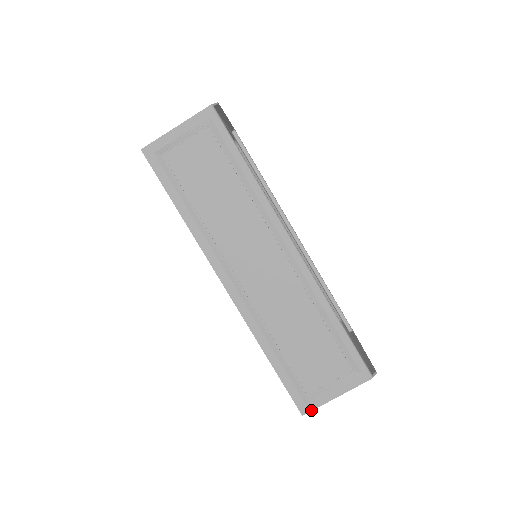
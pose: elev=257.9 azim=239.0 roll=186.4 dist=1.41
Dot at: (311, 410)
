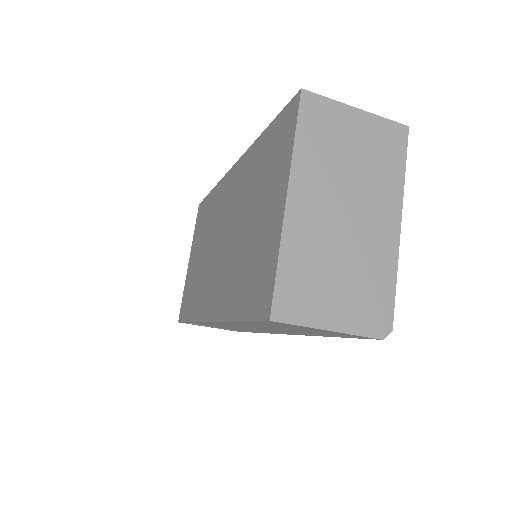
Dot at: occluded
